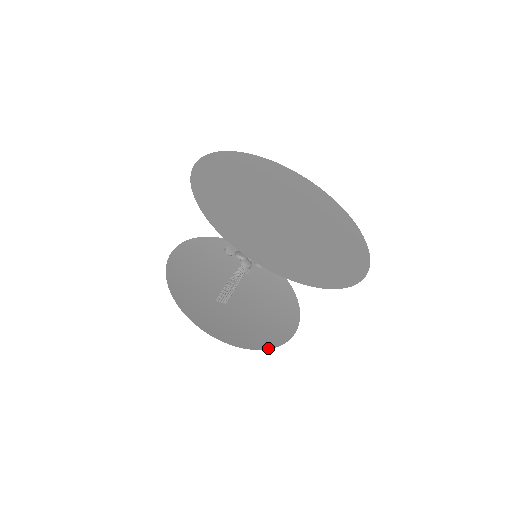
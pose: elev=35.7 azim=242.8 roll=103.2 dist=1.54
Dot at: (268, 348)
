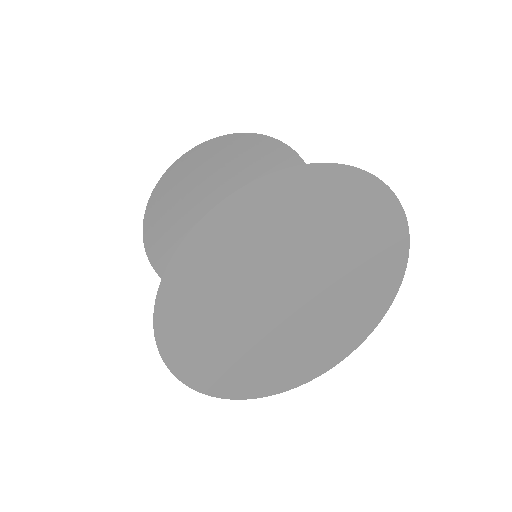
Dot at: occluded
